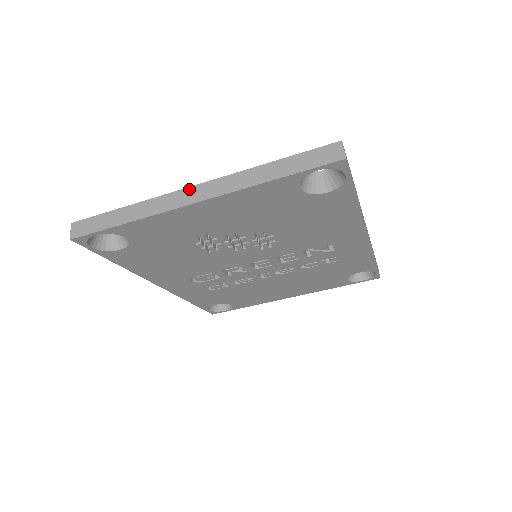
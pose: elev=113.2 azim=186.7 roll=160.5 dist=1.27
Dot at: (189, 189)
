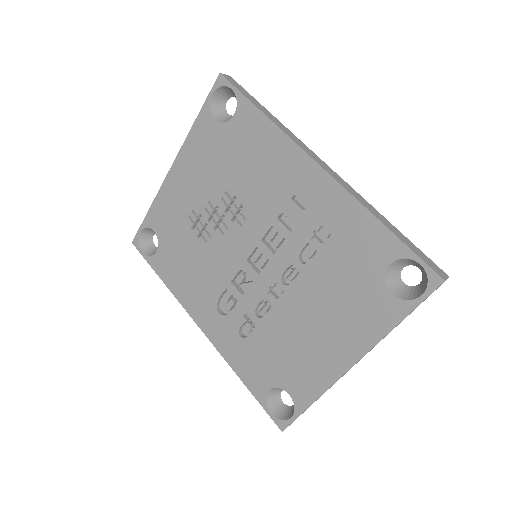
Dot at: occluded
